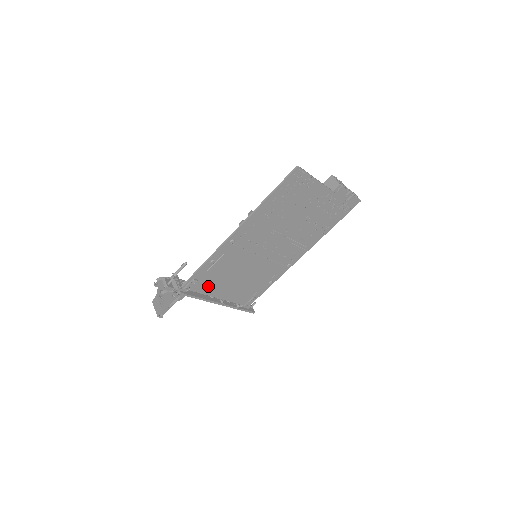
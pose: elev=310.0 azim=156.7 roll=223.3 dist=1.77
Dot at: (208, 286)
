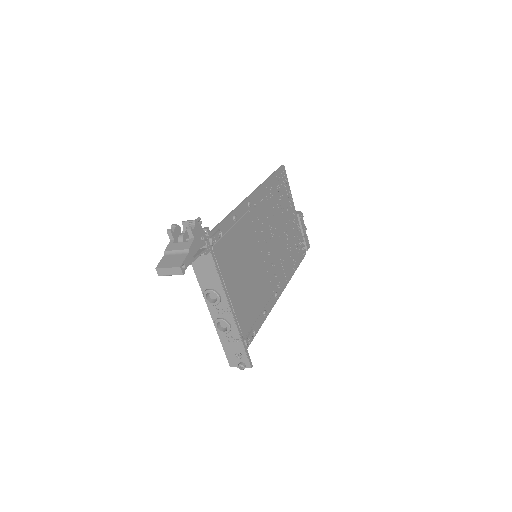
Dot at: (225, 260)
